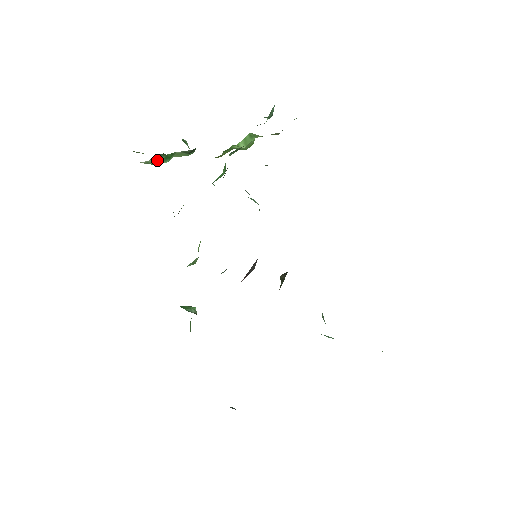
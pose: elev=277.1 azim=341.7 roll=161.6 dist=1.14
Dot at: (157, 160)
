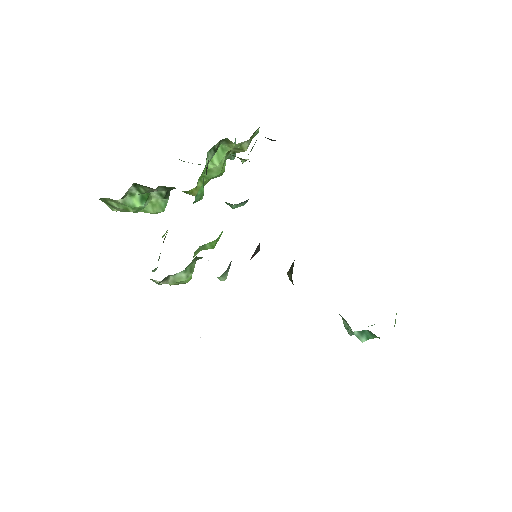
Dot at: (134, 200)
